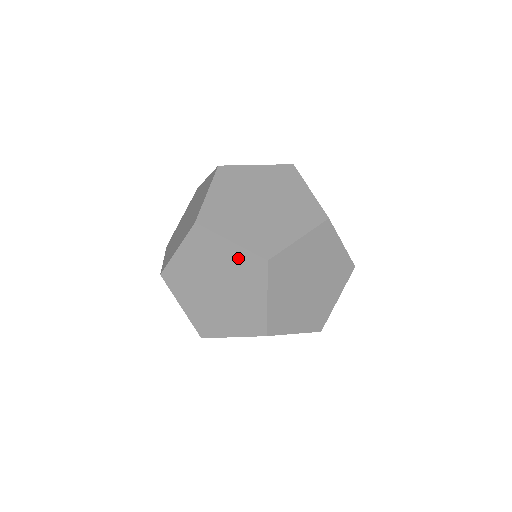
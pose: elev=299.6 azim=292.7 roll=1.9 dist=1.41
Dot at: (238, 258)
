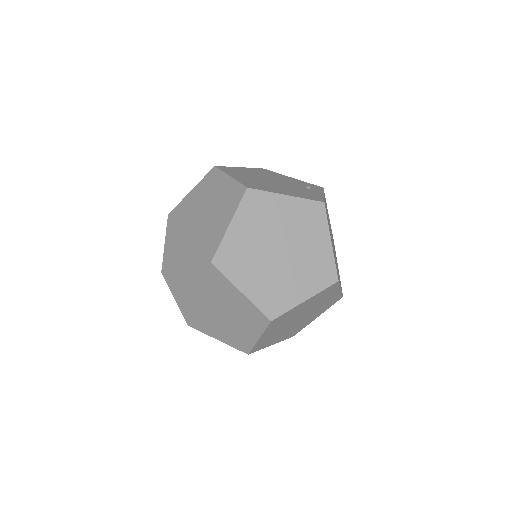
Dot at: occluded
